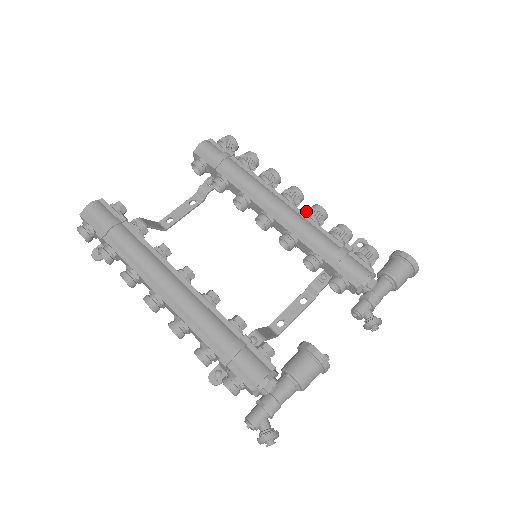
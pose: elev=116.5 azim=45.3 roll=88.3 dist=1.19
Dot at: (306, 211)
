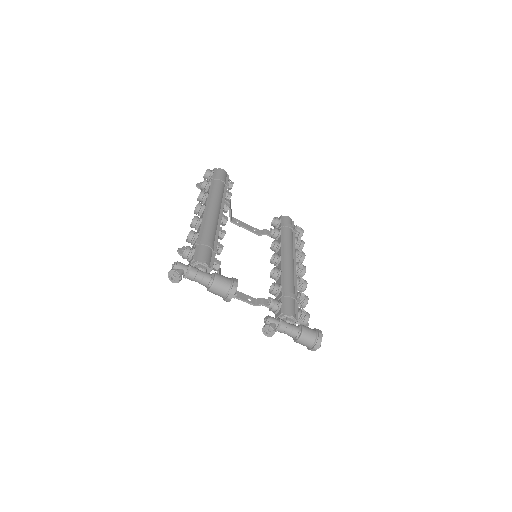
Dot at: (298, 276)
